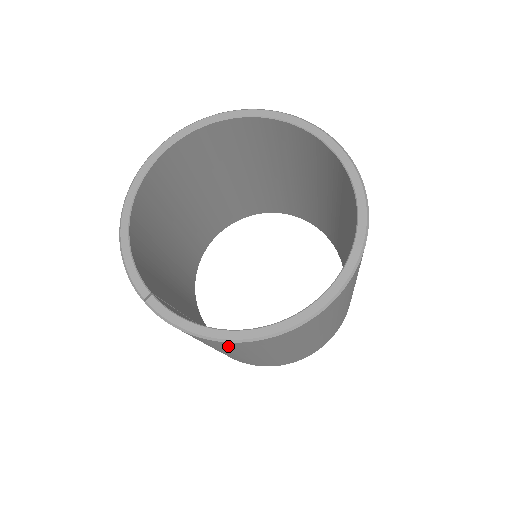
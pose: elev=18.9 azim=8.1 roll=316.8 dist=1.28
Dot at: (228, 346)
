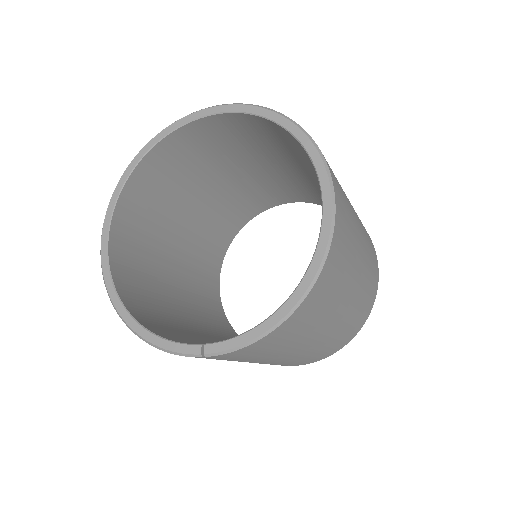
Dot at: (302, 320)
